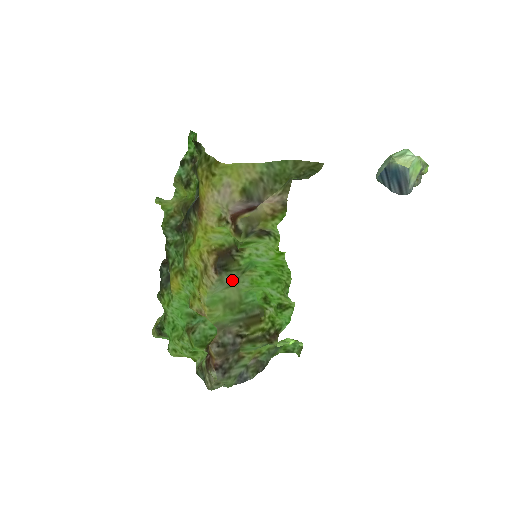
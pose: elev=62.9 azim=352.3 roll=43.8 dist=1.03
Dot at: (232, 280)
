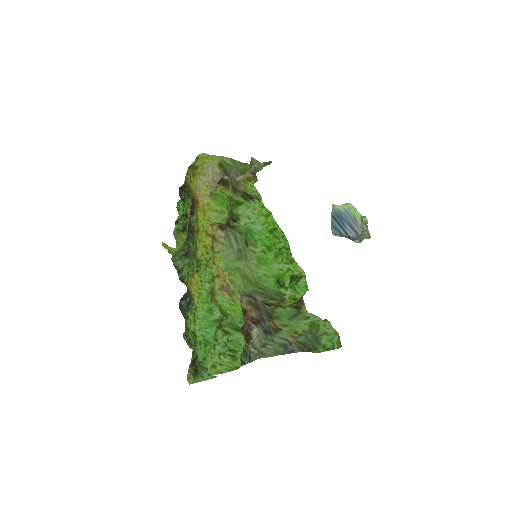
Dot at: (239, 248)
